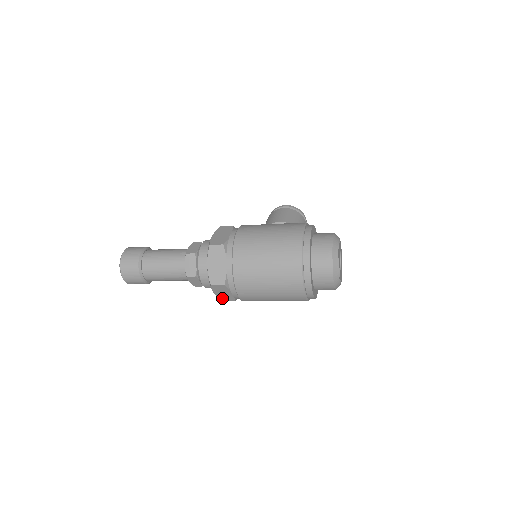
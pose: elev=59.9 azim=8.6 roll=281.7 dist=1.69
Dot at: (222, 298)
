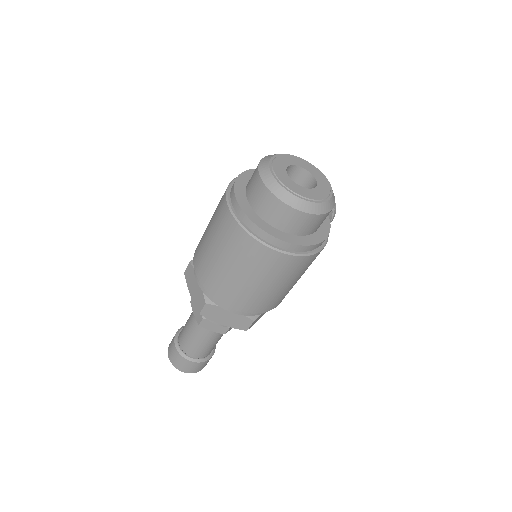
Dot at: (238, 326)
